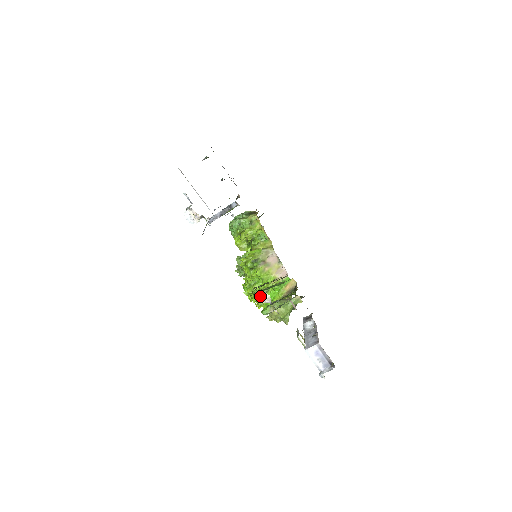
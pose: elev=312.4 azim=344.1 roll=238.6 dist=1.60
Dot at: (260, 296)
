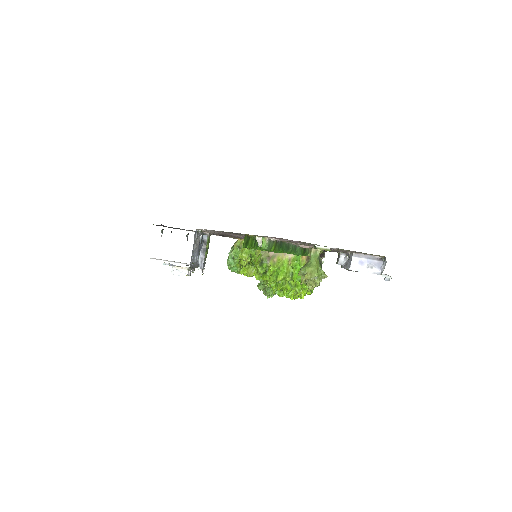
Dot at: (291, 284)
